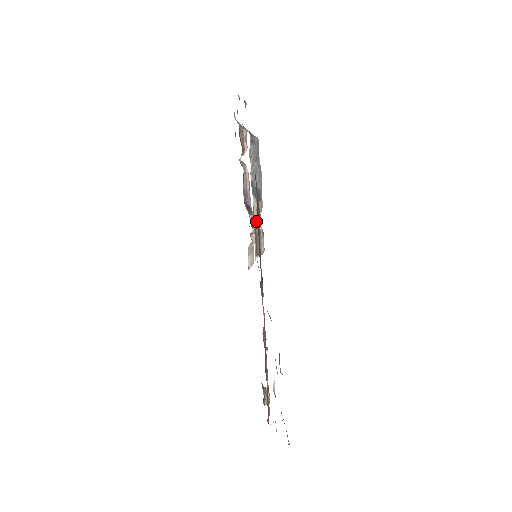
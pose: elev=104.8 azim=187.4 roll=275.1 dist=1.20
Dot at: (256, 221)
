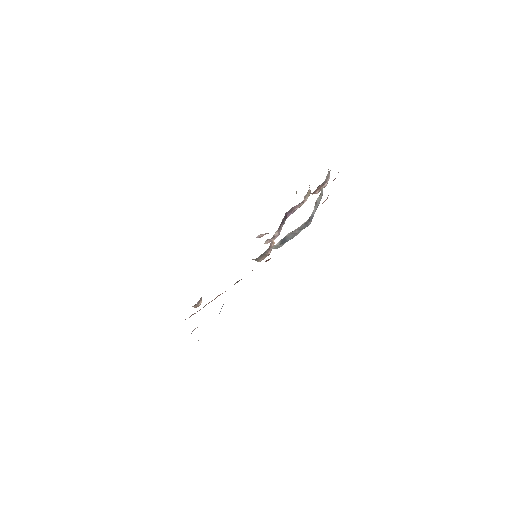
Dot at: (274, 243)
